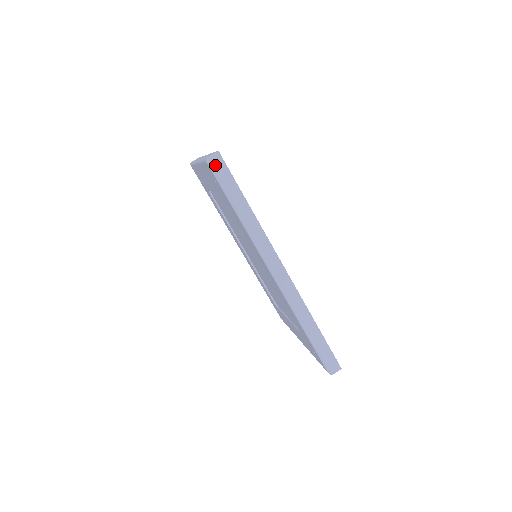
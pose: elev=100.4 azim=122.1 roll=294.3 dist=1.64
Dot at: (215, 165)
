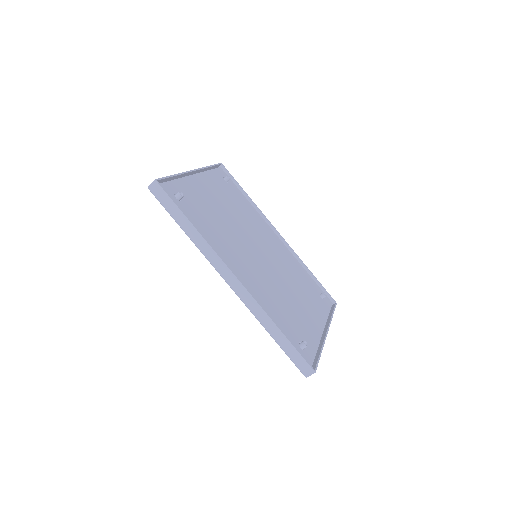
Dot at: (155, 192)
